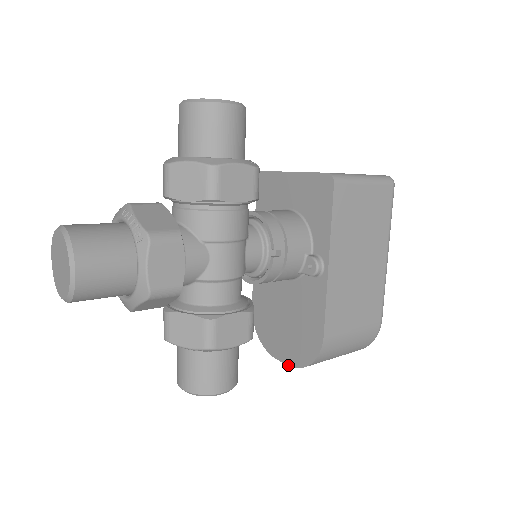
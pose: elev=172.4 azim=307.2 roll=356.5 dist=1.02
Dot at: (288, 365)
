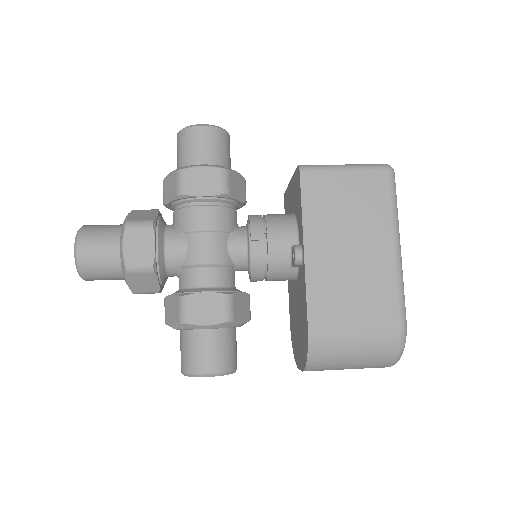
Dot at: (301, 370)
